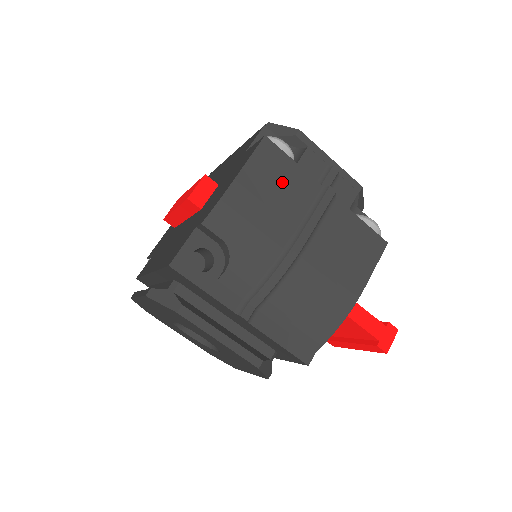
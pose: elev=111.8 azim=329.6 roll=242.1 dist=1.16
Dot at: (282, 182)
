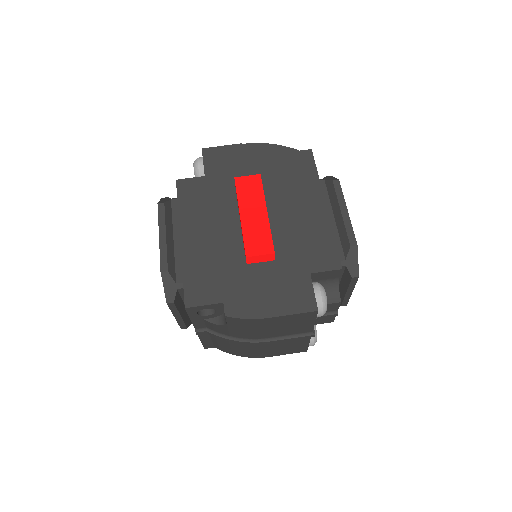
Dot at: (294, 325)
